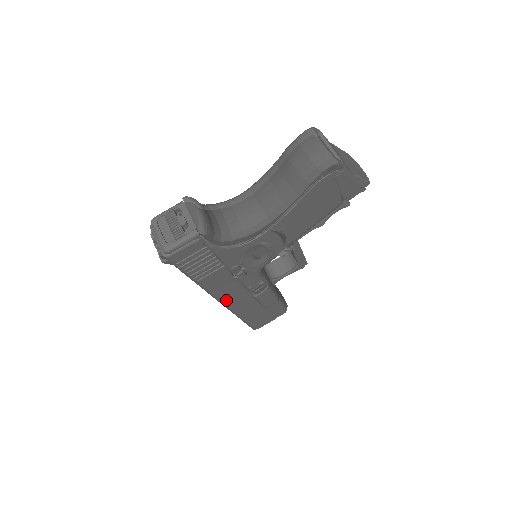
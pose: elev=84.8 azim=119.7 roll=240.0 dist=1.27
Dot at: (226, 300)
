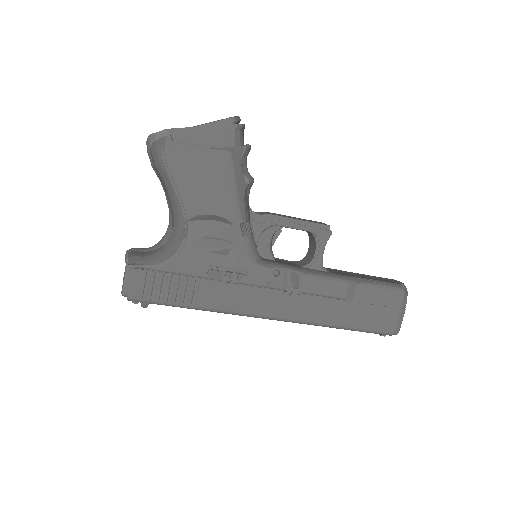
Dot at: (269, 313)
